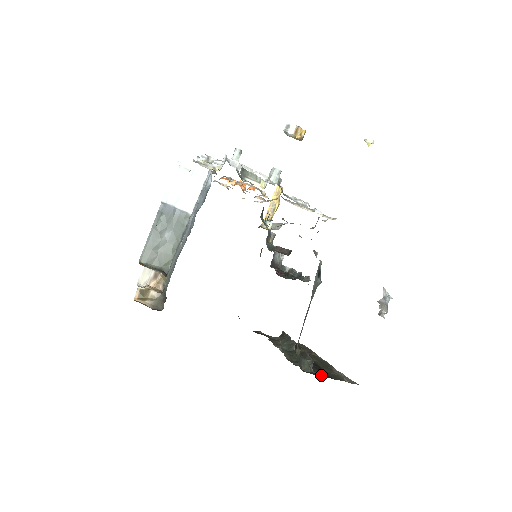
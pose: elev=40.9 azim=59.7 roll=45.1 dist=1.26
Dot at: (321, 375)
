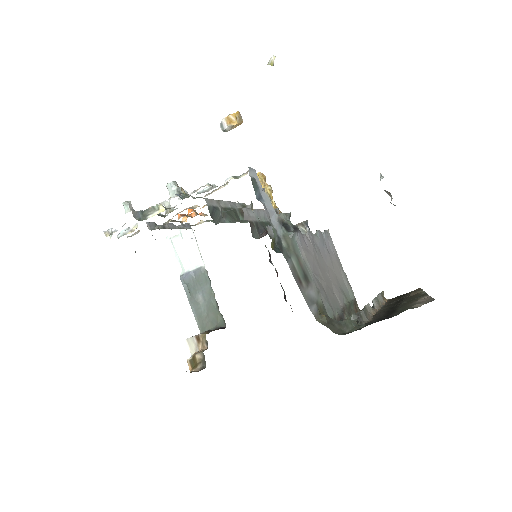
Dot at: occluded
